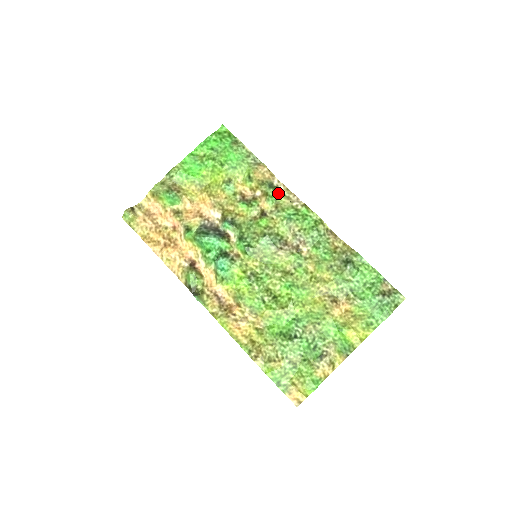
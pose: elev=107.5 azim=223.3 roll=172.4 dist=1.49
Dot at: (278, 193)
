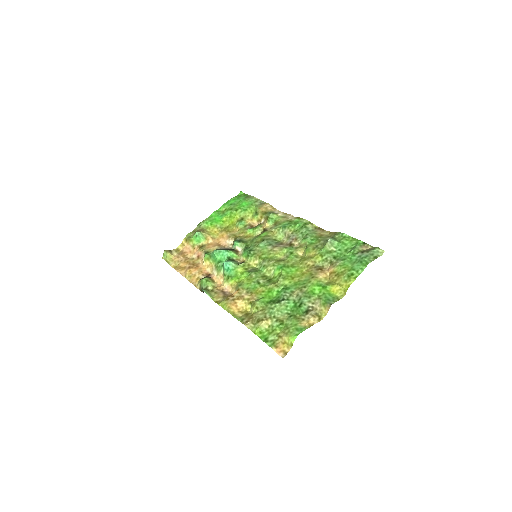
Dot at: (277, 217)
